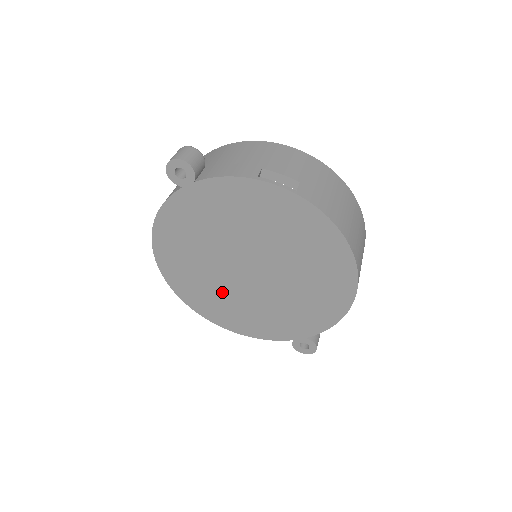
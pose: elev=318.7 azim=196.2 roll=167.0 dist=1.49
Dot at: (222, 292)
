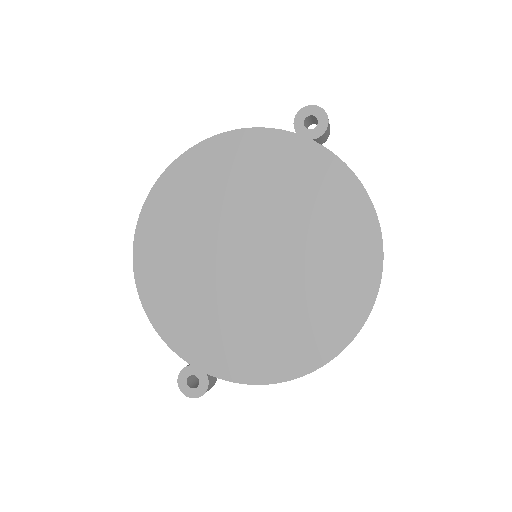
Dot at: (192, 250)
